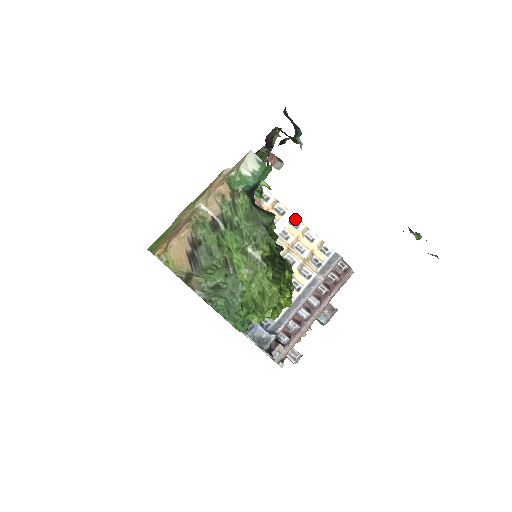
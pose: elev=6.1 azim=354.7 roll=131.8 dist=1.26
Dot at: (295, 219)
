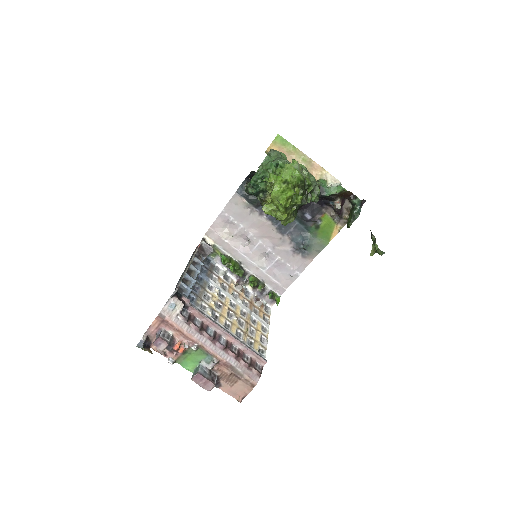
Dot at: (267, 329)
